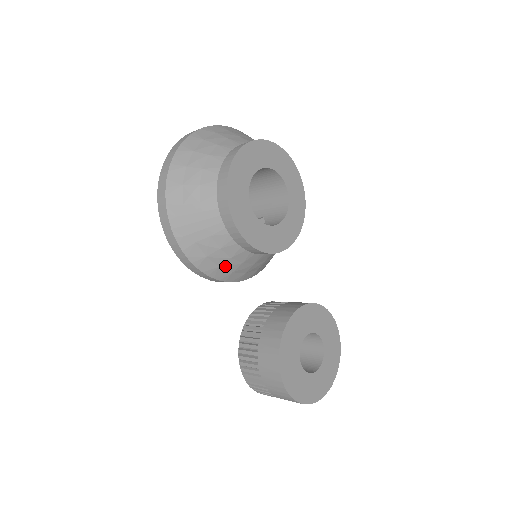
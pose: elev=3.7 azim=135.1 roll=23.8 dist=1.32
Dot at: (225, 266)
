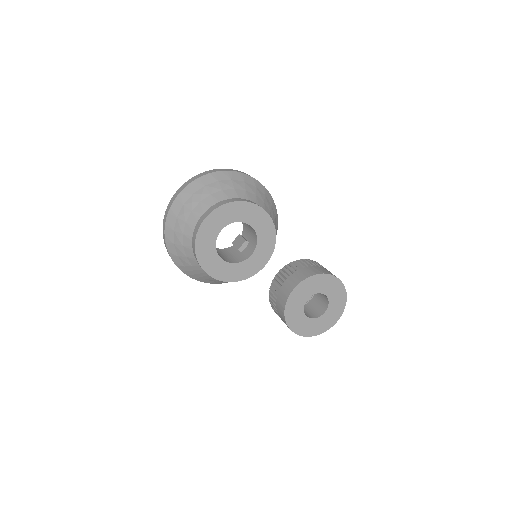
Dot at: occluded
